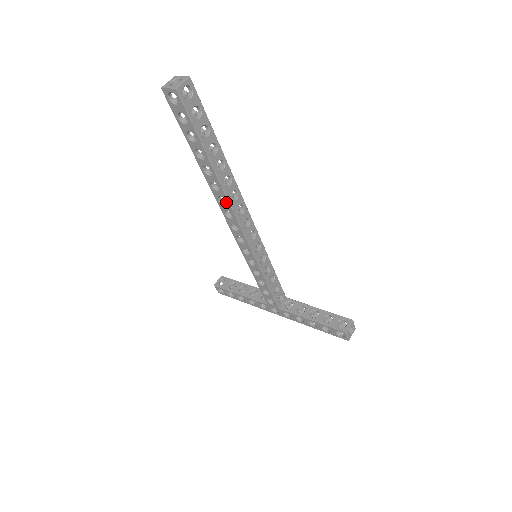
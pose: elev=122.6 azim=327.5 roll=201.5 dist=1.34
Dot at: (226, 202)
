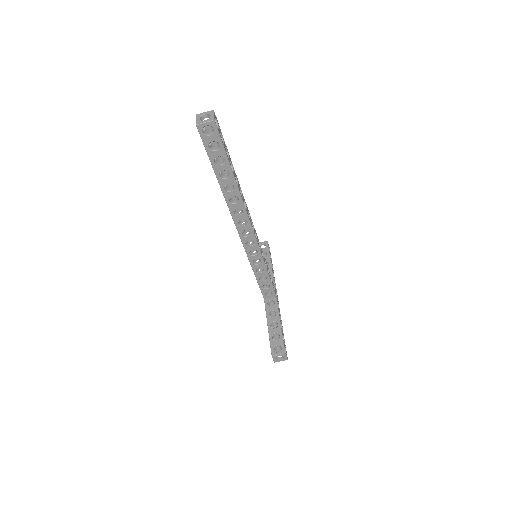
Dot at: (234, 210)
